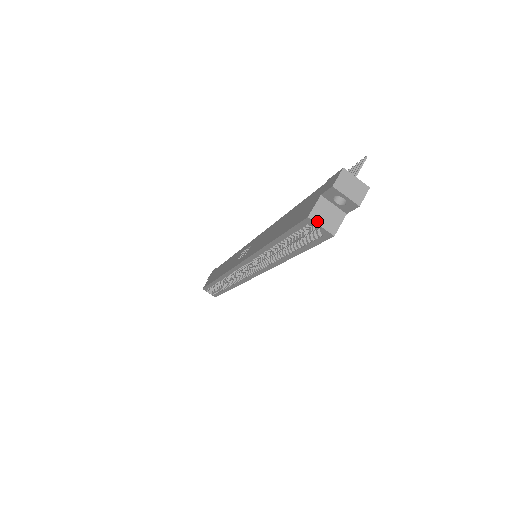
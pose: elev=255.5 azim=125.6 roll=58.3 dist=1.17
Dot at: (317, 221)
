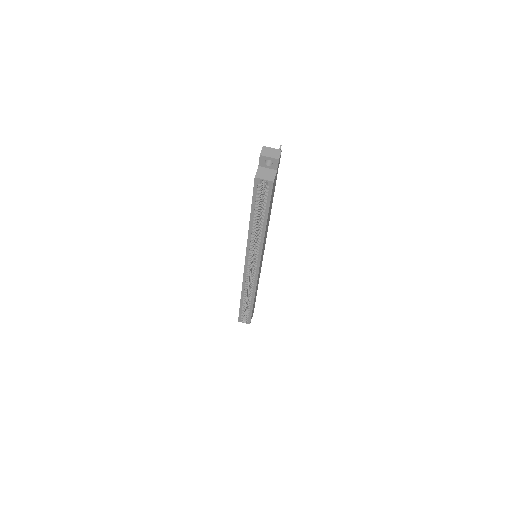
Dot at: (261, 178)
